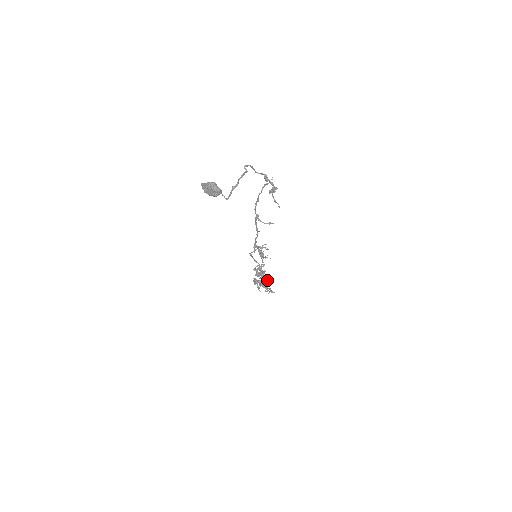
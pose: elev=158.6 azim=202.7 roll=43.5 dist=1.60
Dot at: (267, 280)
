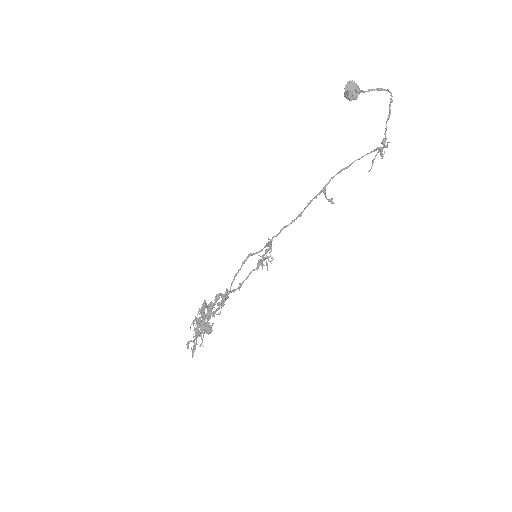
Dot at: (207, 330)
